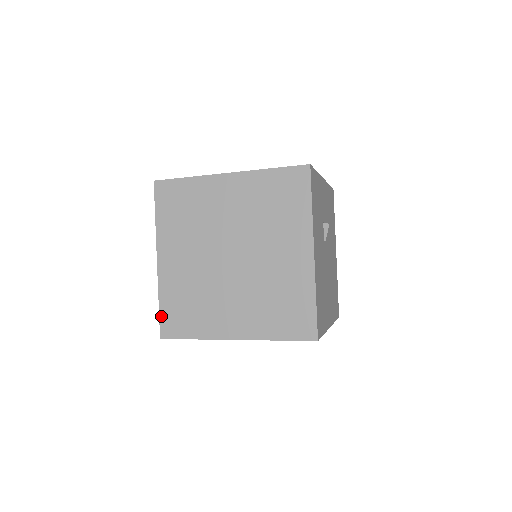
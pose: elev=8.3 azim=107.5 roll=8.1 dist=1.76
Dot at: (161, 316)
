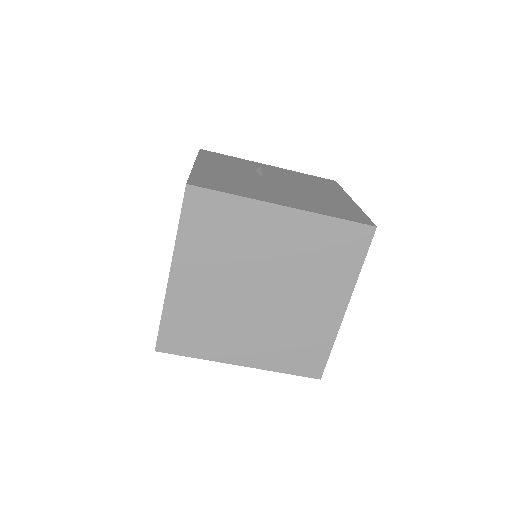
Dot at: occluded
